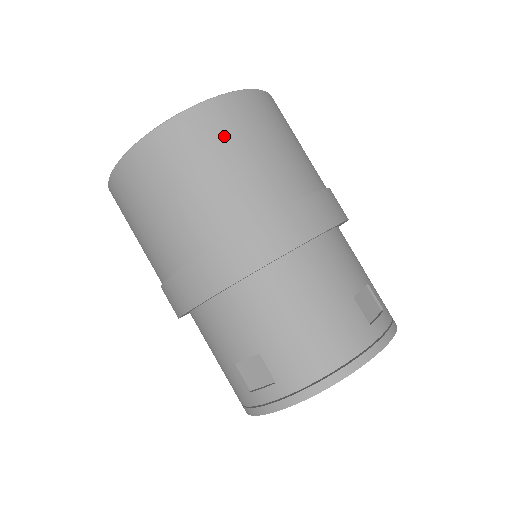
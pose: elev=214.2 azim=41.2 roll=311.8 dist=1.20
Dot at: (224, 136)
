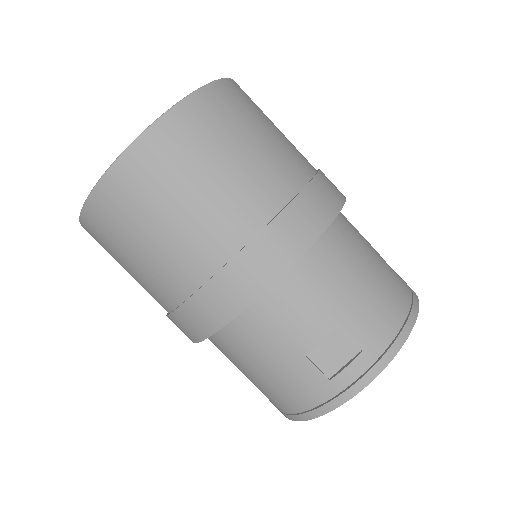
Dot at: (245, 113)
